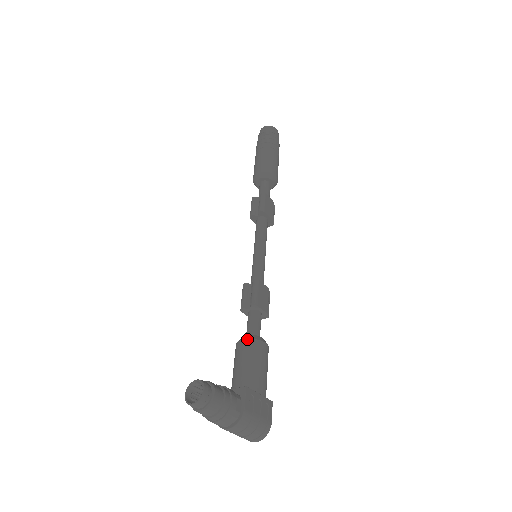
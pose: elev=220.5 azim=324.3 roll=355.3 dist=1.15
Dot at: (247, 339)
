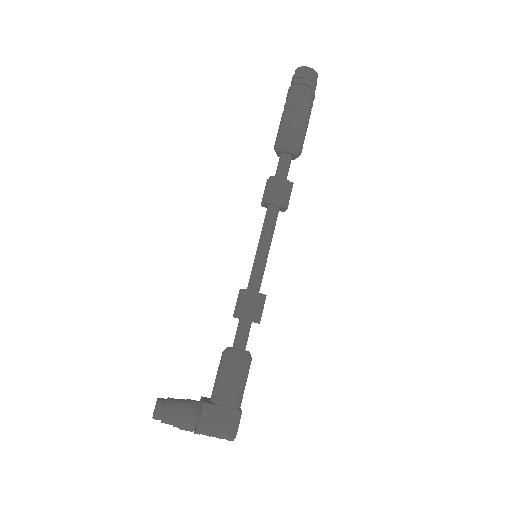
Dot at: (224, 352)
